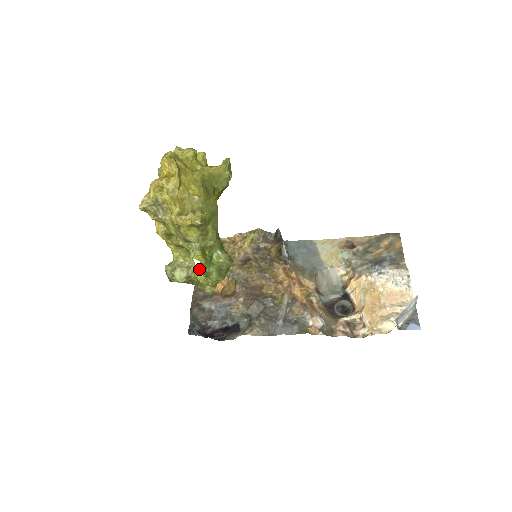
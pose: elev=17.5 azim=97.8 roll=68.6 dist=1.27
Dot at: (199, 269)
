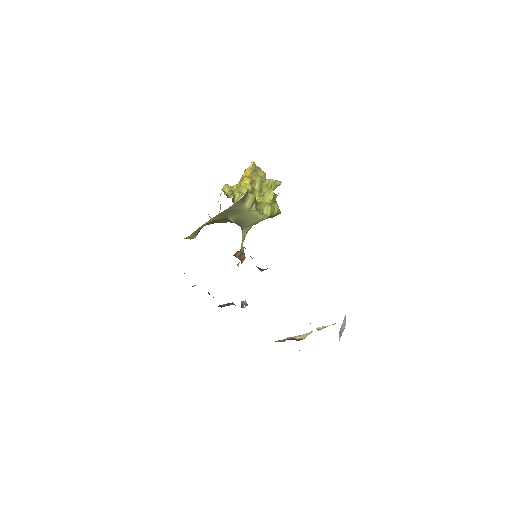
Dot at: occluded
